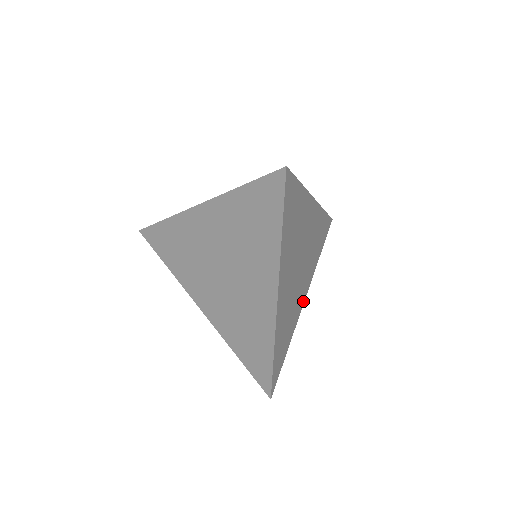
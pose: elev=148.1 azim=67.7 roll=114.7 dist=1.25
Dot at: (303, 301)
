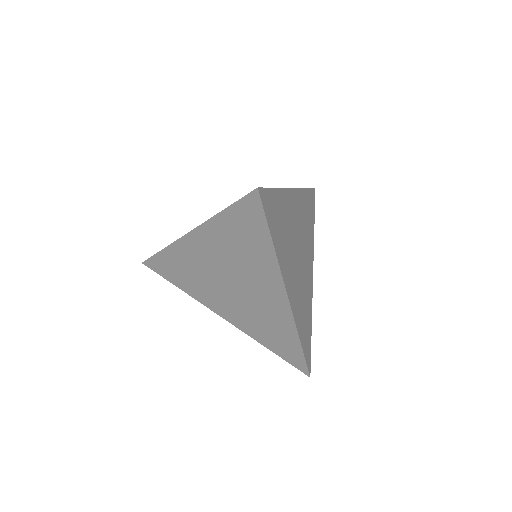
Dot at: (312, 278)
